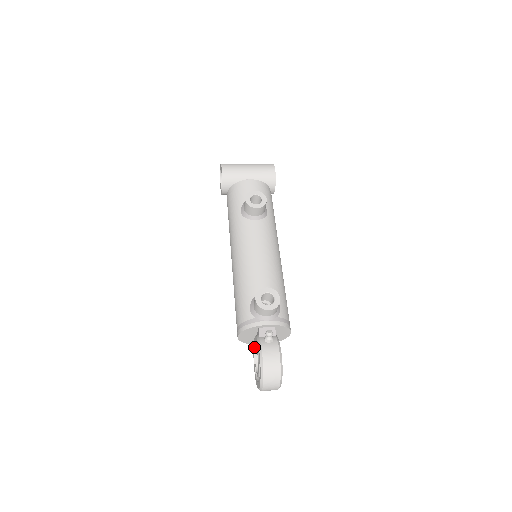
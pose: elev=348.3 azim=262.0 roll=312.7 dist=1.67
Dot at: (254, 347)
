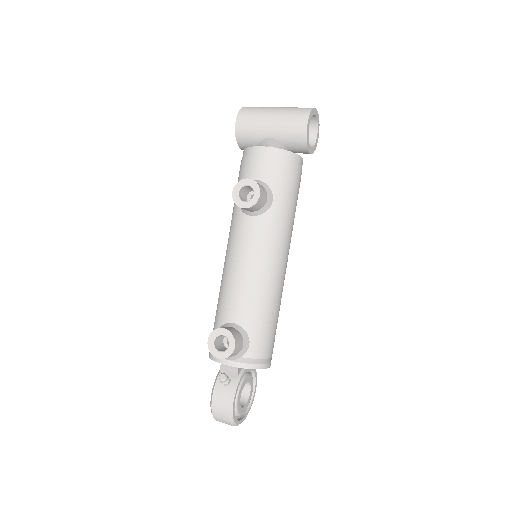
Dot at: occluded
